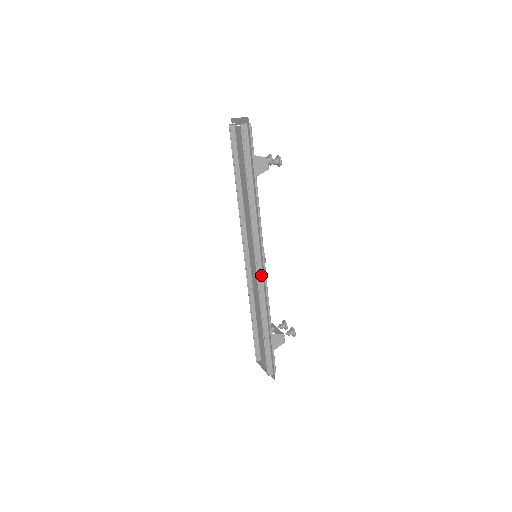
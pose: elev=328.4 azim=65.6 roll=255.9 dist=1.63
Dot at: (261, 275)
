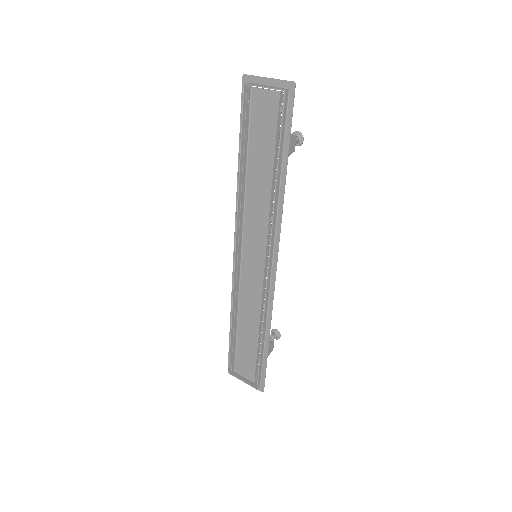
Dot at: (269, 280)
